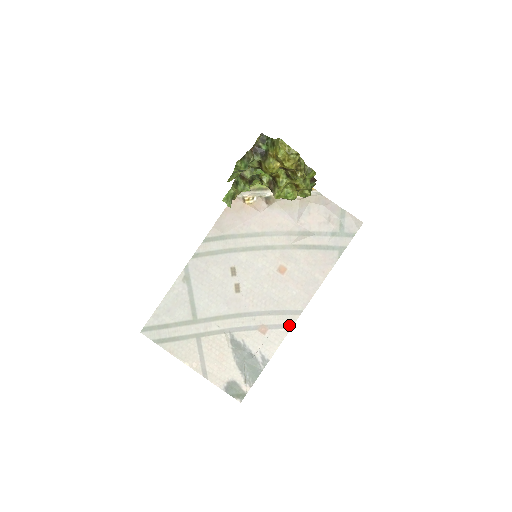
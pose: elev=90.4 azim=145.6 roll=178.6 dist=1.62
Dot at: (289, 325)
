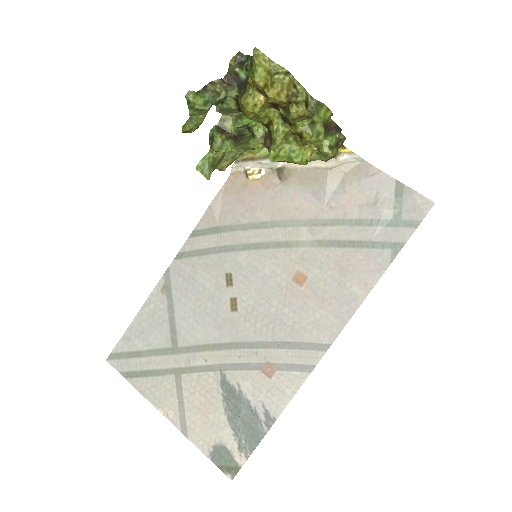
Dot at: (308, 366)
